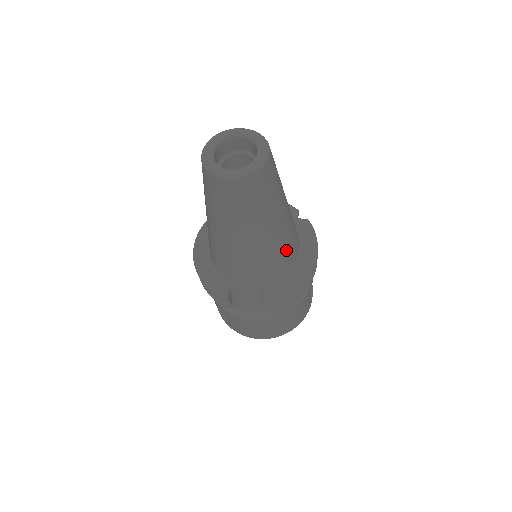
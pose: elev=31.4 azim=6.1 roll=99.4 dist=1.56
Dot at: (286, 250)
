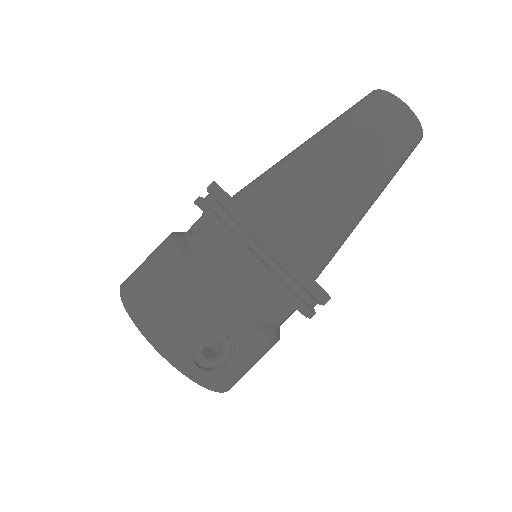
Dot at: (303, 207)
